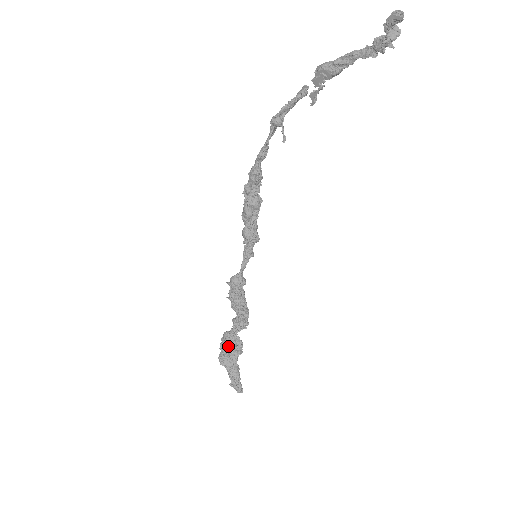
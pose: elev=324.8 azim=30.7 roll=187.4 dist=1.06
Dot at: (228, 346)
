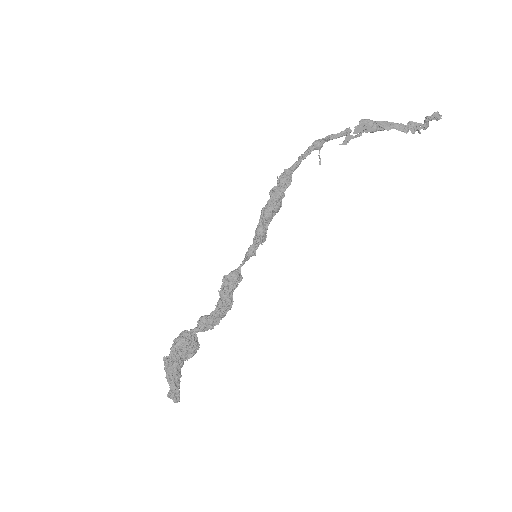
Dot at: (185, 347)
